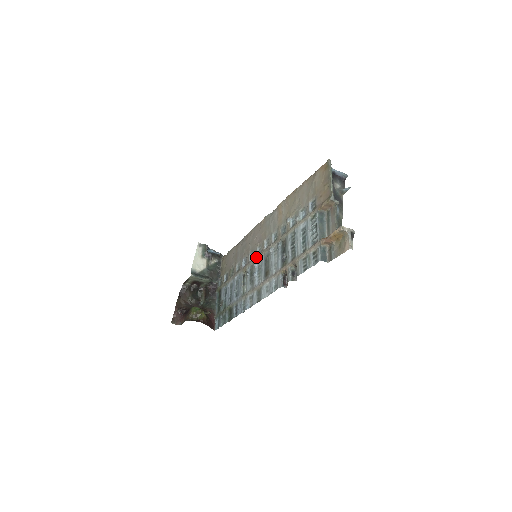
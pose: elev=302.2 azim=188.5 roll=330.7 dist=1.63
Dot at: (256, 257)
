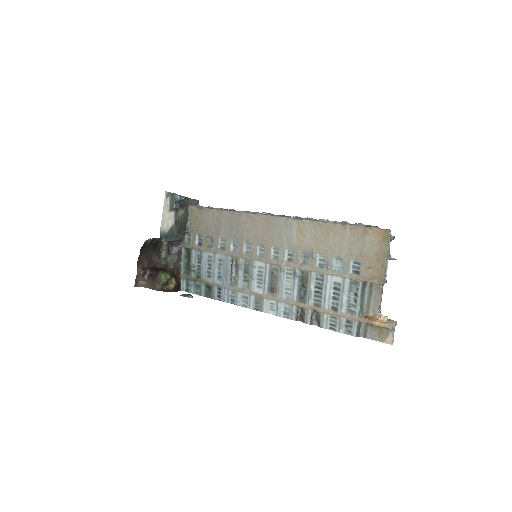
Dot at: (256, 258)
